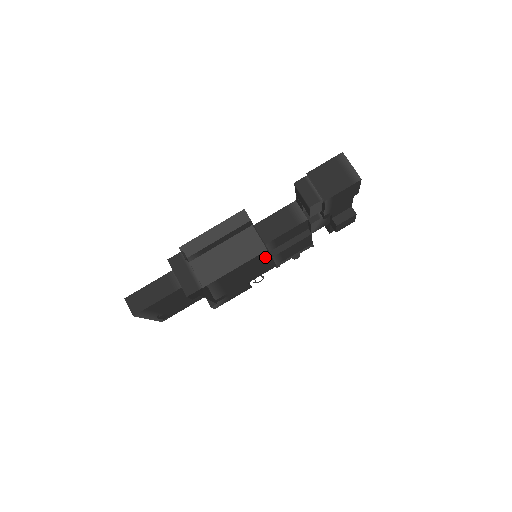
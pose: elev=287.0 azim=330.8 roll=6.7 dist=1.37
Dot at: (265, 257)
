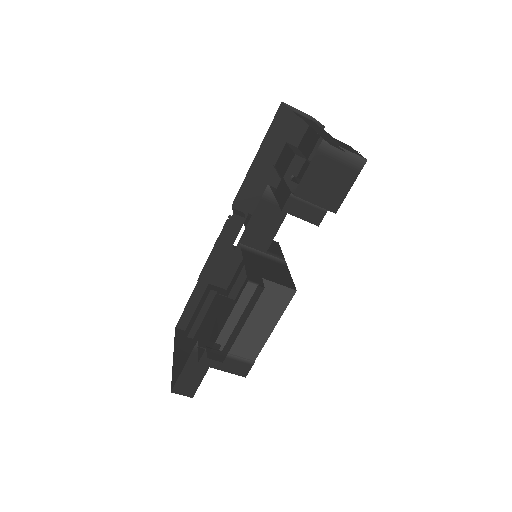
Dot at: occluded
